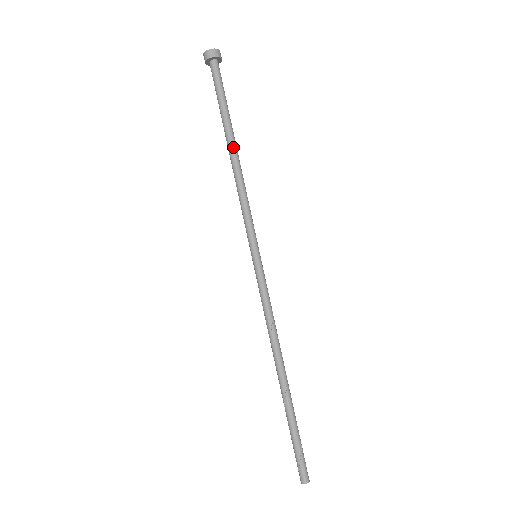
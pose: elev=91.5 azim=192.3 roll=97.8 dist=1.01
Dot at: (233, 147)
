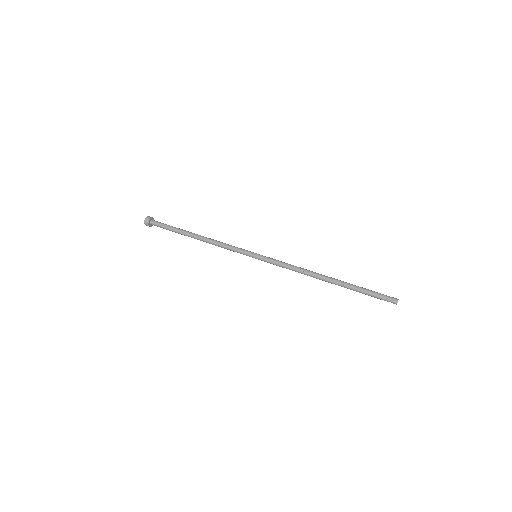
Dot at: (197, 234)
